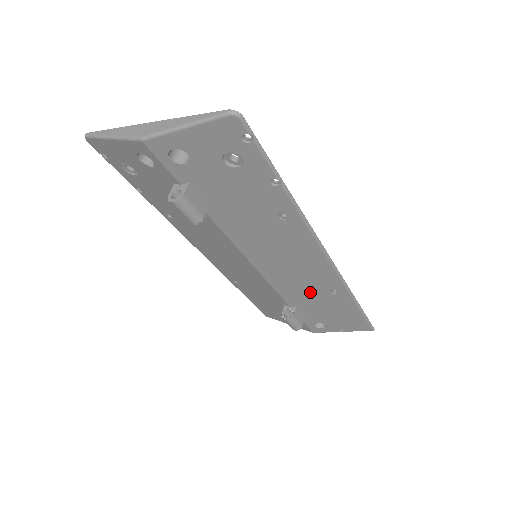
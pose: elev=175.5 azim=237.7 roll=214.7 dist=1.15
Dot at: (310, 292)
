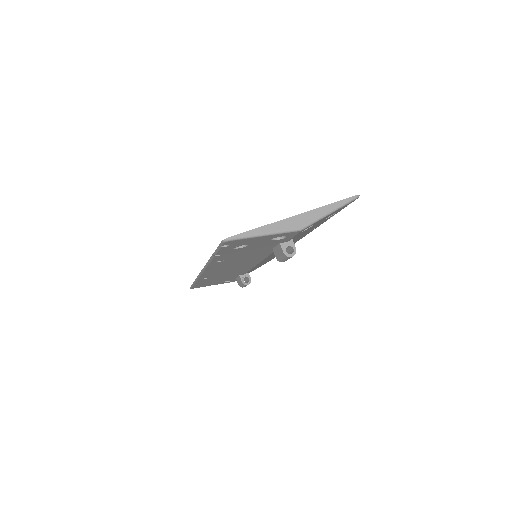
Dot at: (268, 259)
